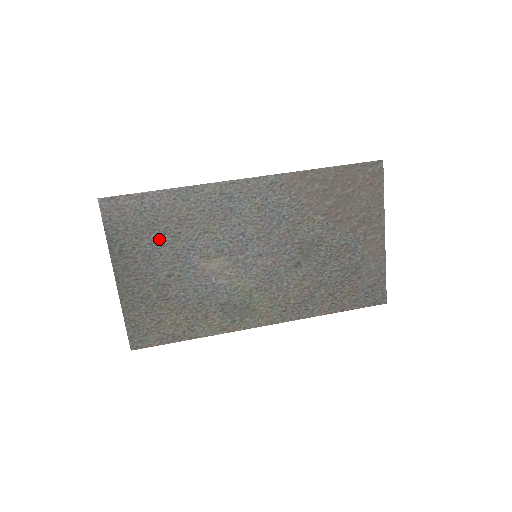
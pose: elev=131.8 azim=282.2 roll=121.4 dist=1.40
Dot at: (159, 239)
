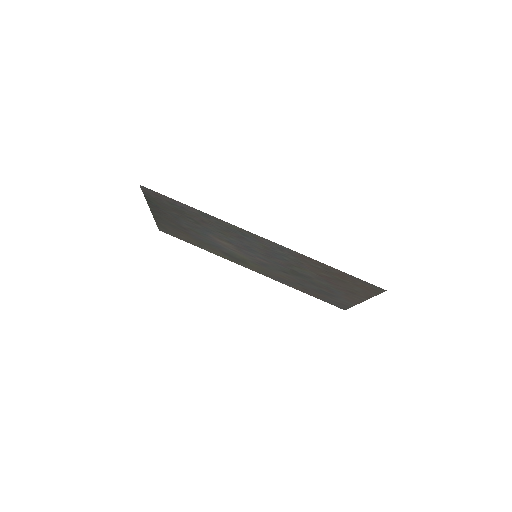
Dot at: (185, 217)
